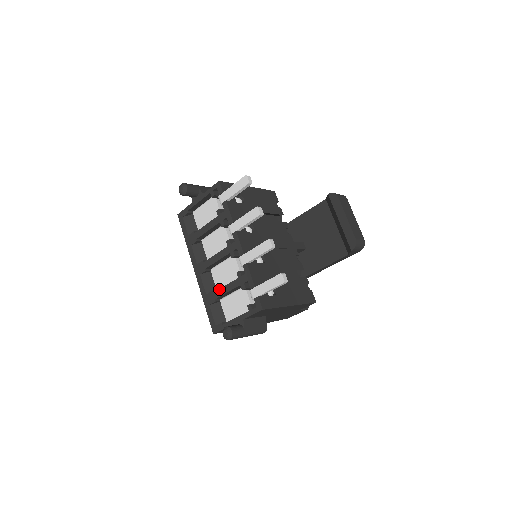
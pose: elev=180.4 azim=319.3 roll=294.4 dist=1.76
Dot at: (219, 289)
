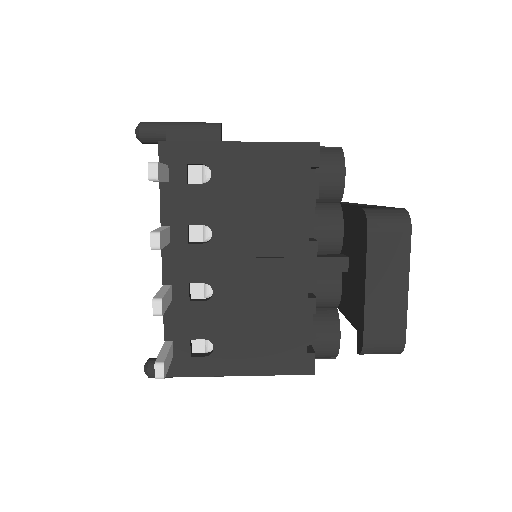
Dot at: occluded
